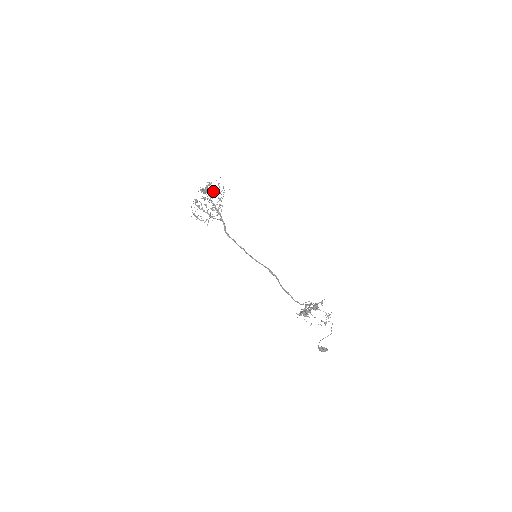
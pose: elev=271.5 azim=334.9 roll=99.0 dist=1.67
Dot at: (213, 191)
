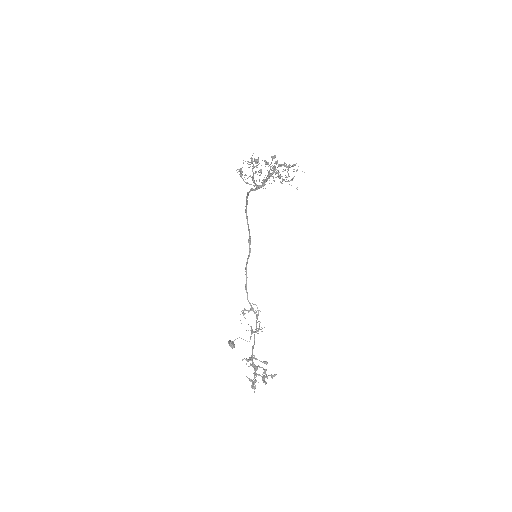
Dot at: (283, 171)
